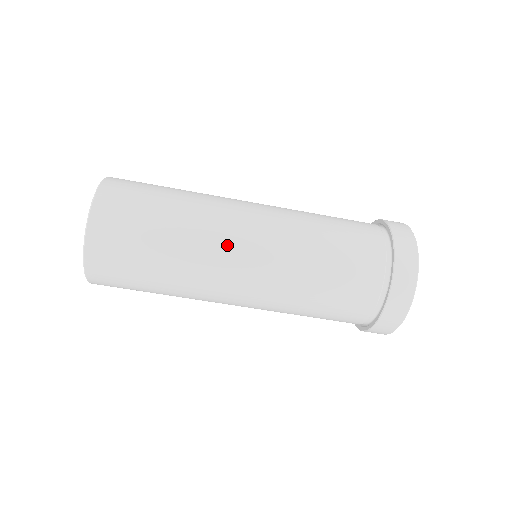
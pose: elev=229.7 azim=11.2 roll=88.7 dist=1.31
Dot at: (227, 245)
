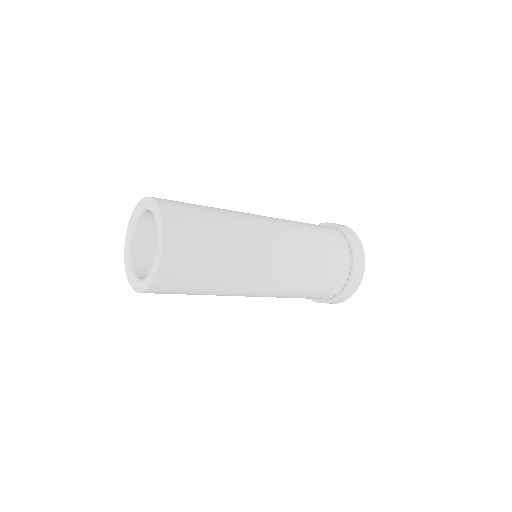
Dot at: (252, 219)
